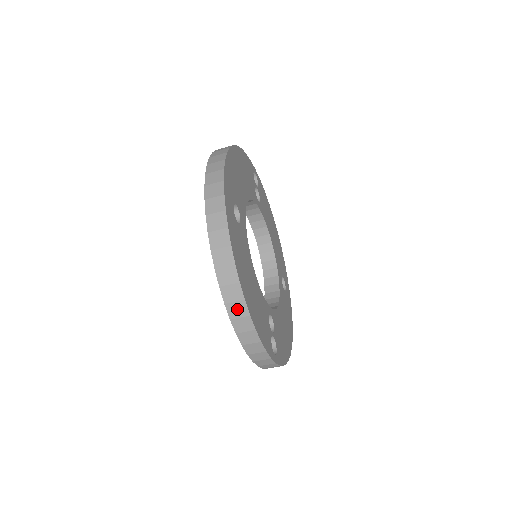
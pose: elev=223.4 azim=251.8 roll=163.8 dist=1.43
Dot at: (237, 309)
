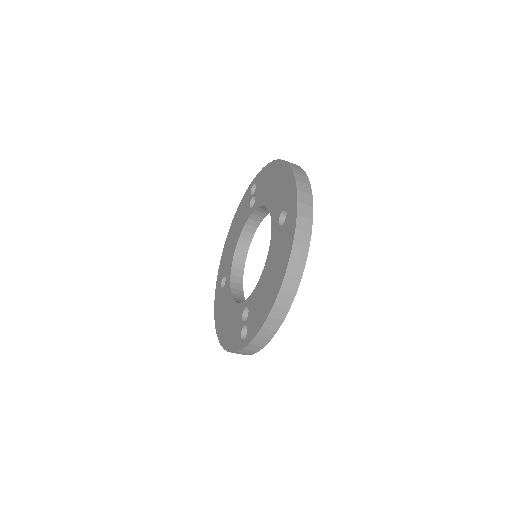
Dot at: (285, 299)
